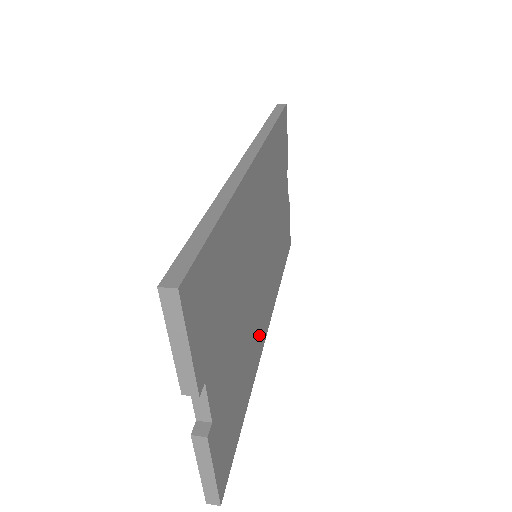
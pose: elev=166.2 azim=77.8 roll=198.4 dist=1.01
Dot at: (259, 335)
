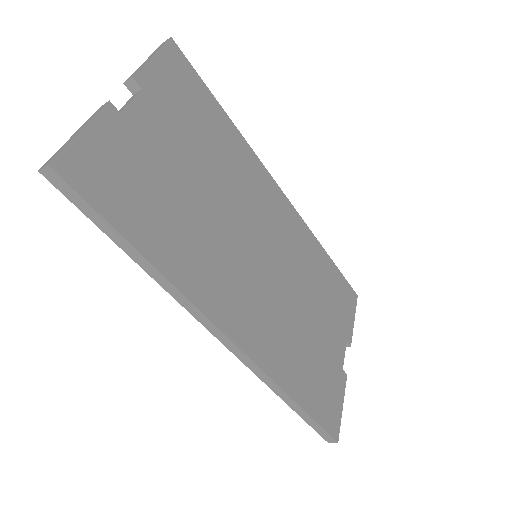
Dot at: (216, 289)
